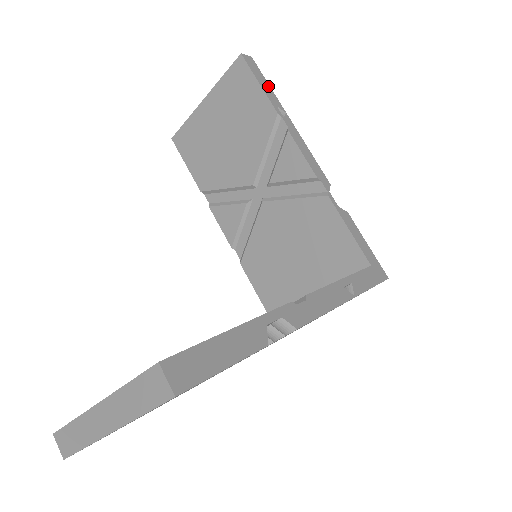
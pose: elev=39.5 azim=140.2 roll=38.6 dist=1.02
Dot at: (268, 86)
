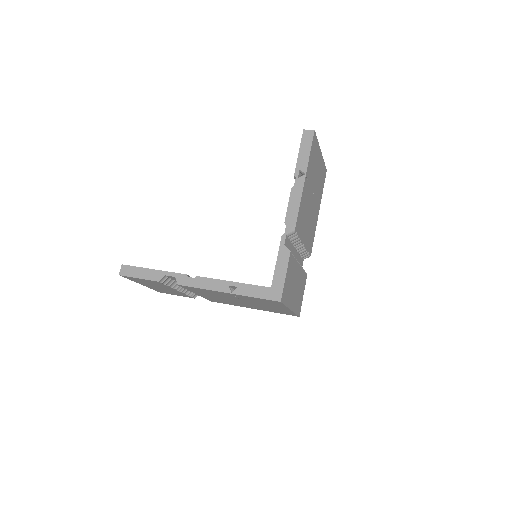
Dot at: (308, 153)
